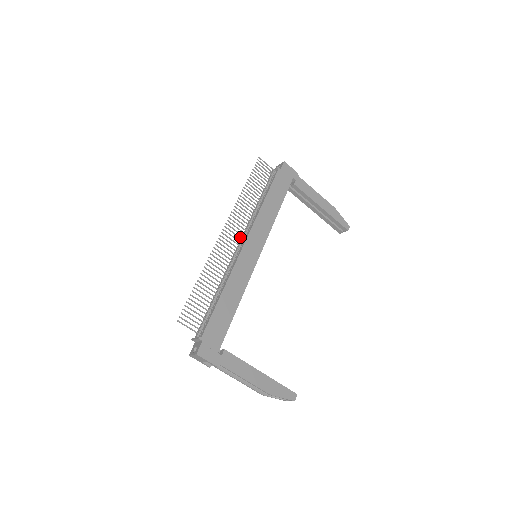
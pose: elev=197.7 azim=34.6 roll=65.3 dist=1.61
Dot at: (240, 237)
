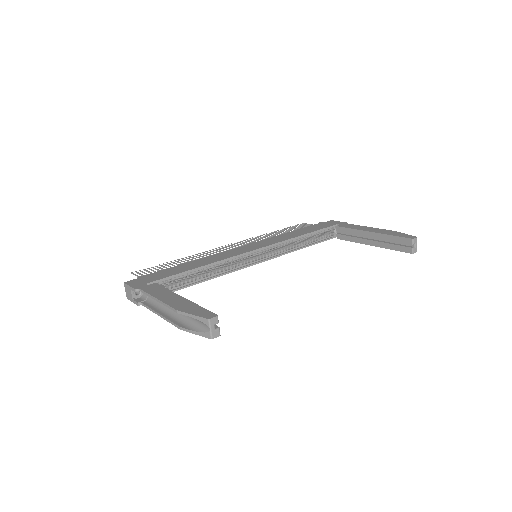
Dot at: occluded
